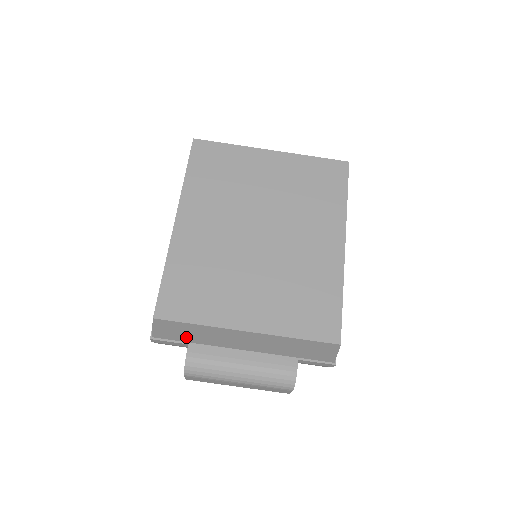
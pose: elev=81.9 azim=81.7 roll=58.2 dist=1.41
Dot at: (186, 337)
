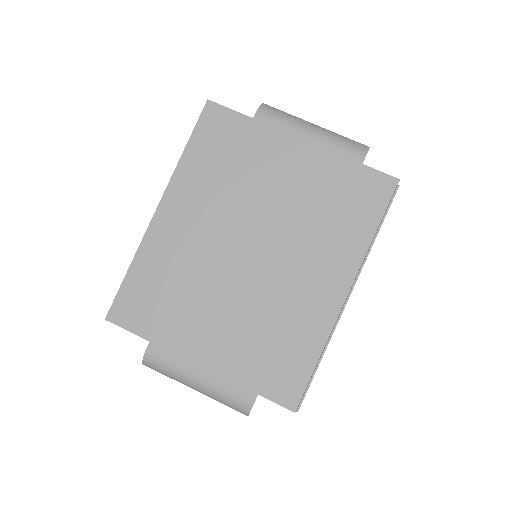
Dot at: occluded
